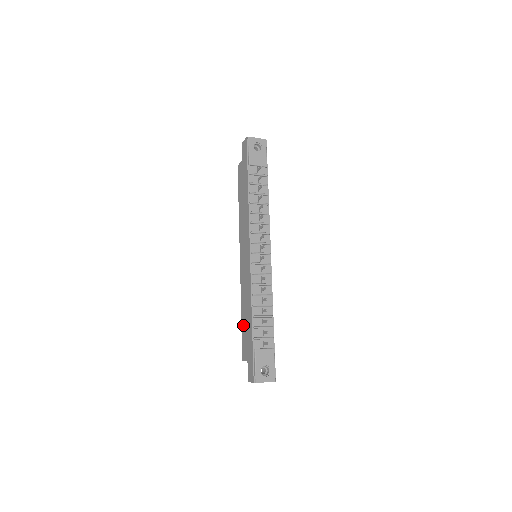
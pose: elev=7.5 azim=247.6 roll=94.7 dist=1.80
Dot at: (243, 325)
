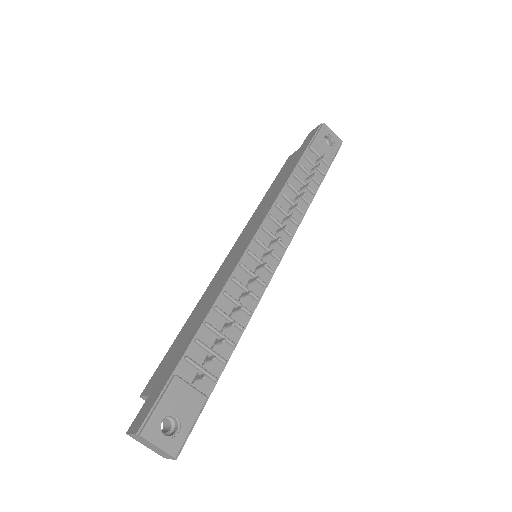
Dot at: (178, 339)
